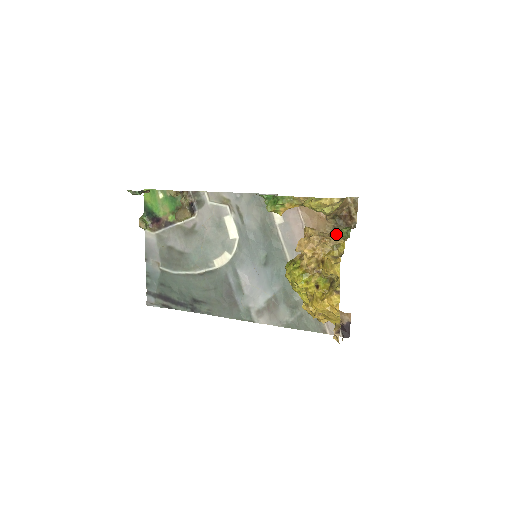
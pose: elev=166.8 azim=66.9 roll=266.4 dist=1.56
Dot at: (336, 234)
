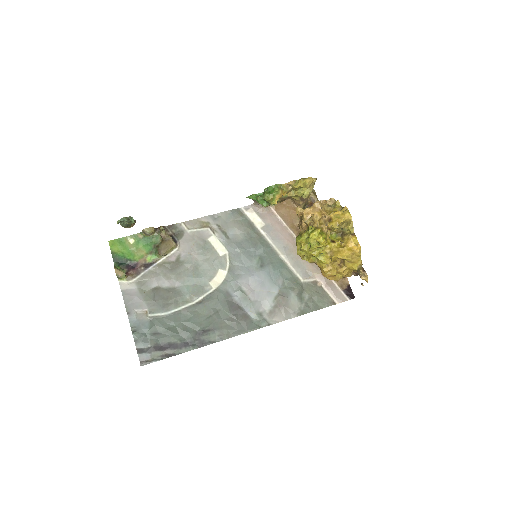
Dot at: occluded
